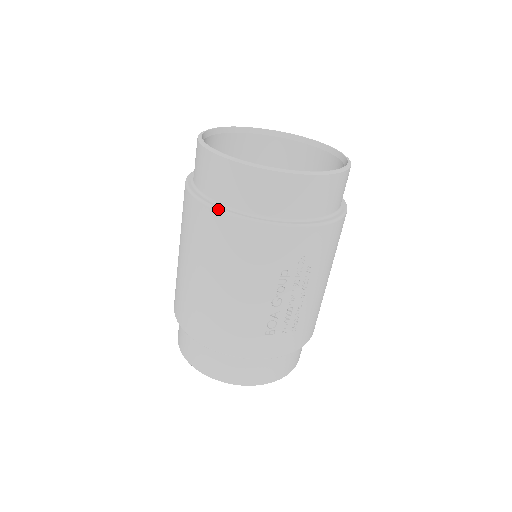
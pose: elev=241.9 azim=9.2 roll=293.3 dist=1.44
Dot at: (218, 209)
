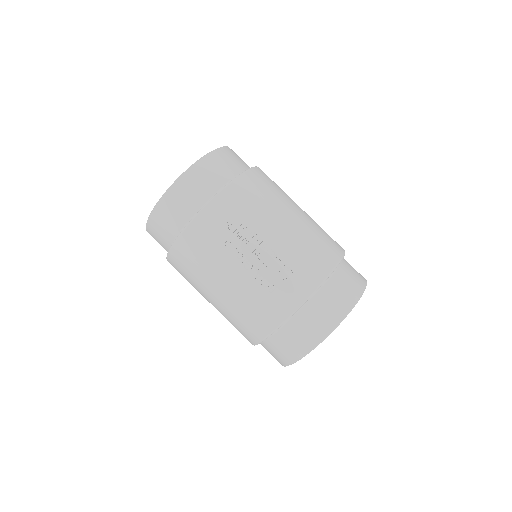
Dot at: (168, 252)
